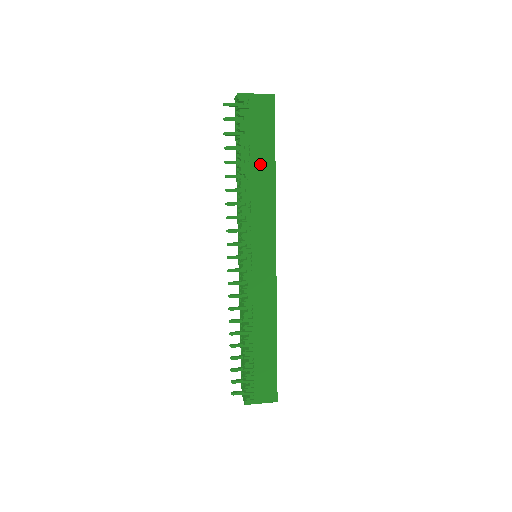
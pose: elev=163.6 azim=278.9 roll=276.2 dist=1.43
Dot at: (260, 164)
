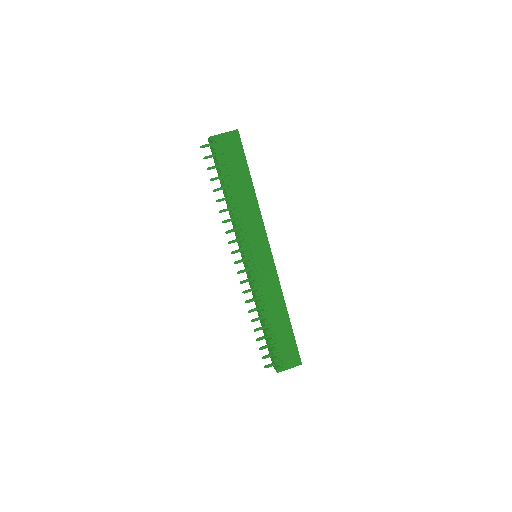
Dot at: (241, 185)
